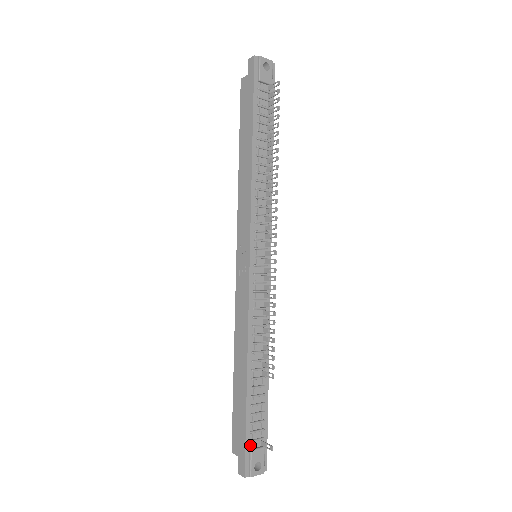
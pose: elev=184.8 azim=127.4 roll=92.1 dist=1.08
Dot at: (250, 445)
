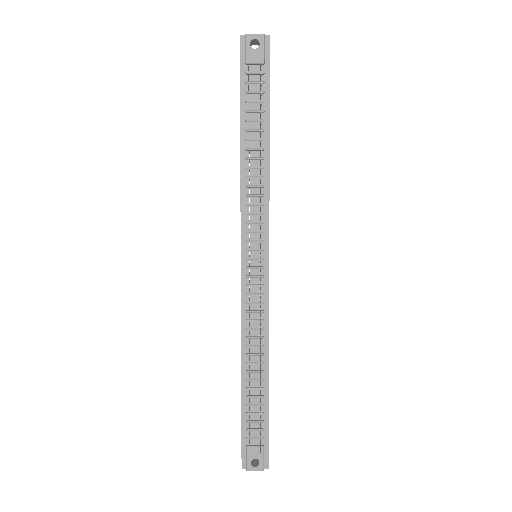
Dot at: (247, 441)
